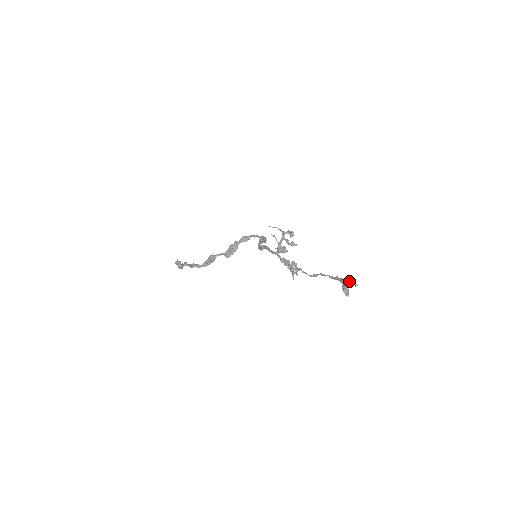
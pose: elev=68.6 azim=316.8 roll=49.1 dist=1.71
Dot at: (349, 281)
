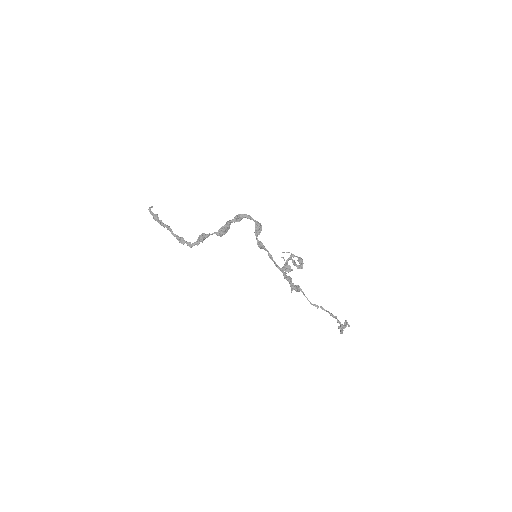
Dot at: (346, 326)
